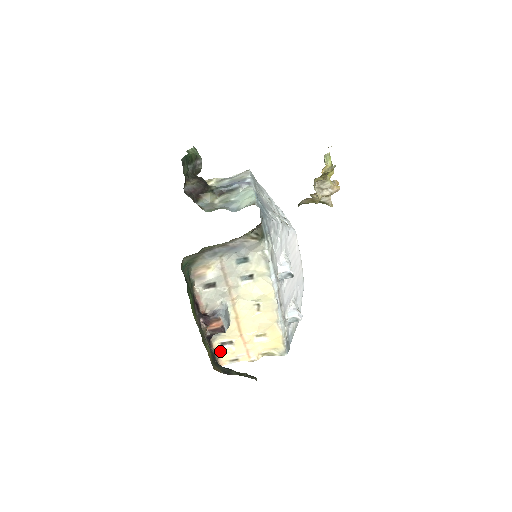
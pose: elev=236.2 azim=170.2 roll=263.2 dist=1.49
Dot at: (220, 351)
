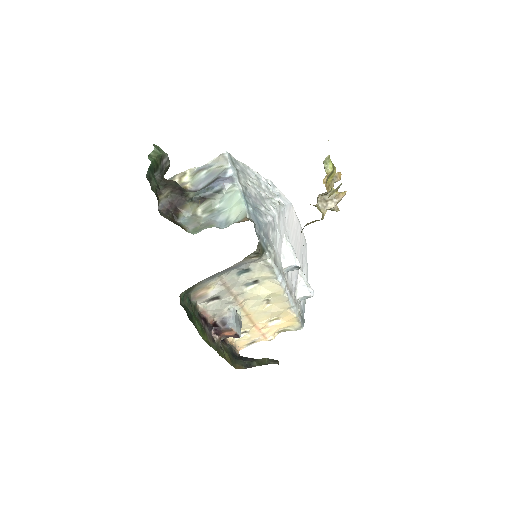
Dot at: (236, 341)
